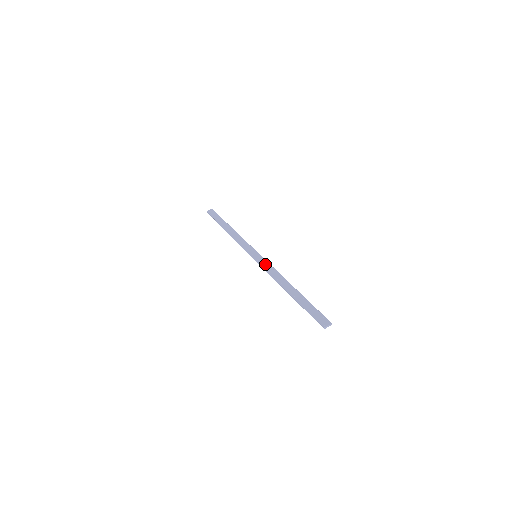
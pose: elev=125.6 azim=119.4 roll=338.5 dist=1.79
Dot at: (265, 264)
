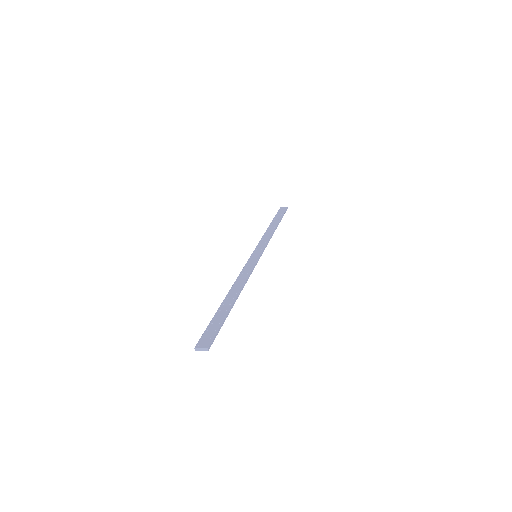
Dot at: (250, 265)
